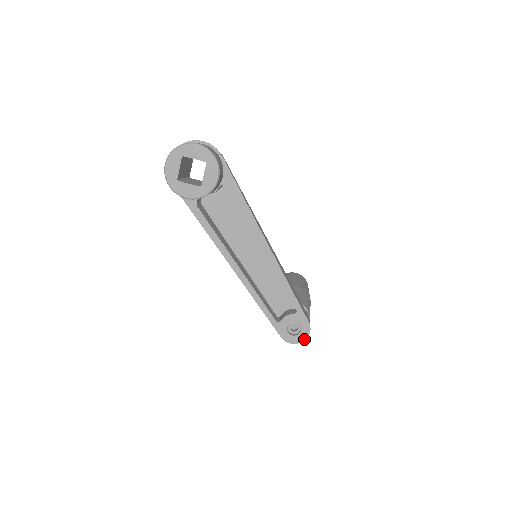
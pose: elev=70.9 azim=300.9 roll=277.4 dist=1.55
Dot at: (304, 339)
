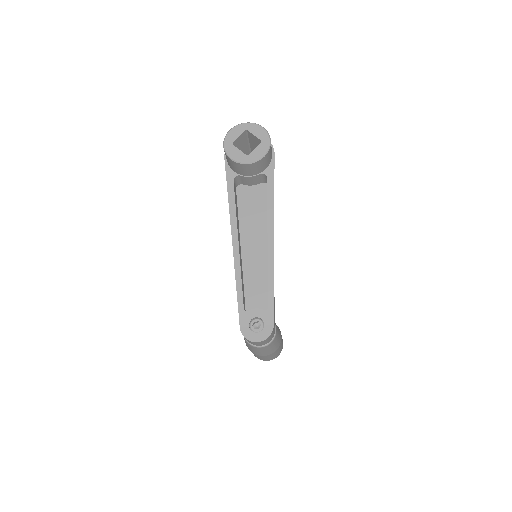
Dot at: (261, 340)
